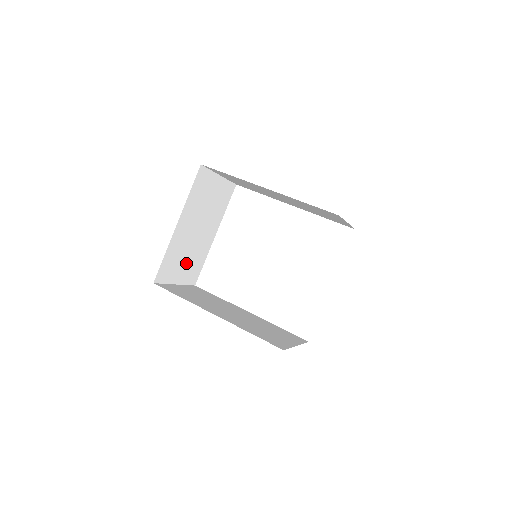
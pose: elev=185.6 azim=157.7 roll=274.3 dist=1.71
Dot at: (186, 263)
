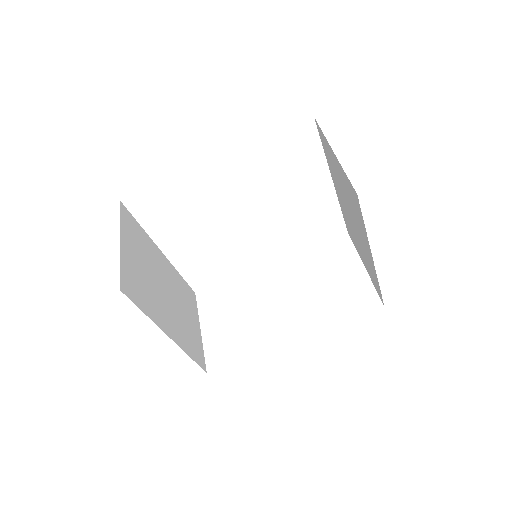
Dot at: (187, 313)
